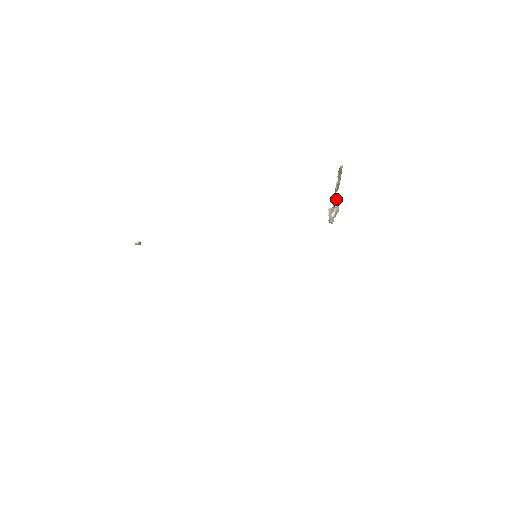
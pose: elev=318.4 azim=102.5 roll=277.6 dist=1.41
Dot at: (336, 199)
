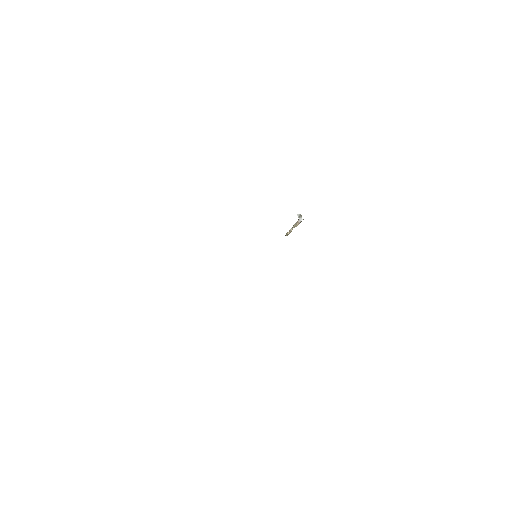
Dot at: occluded
